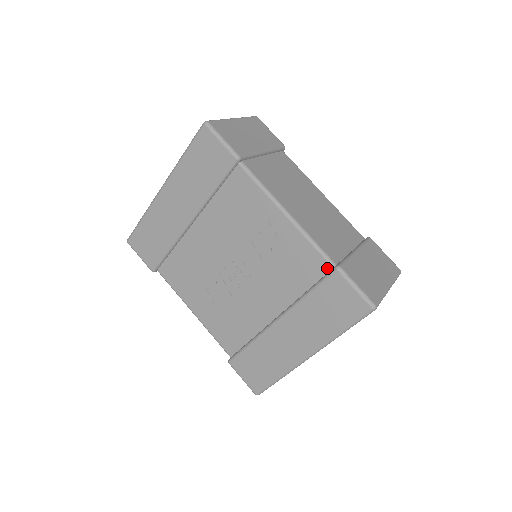
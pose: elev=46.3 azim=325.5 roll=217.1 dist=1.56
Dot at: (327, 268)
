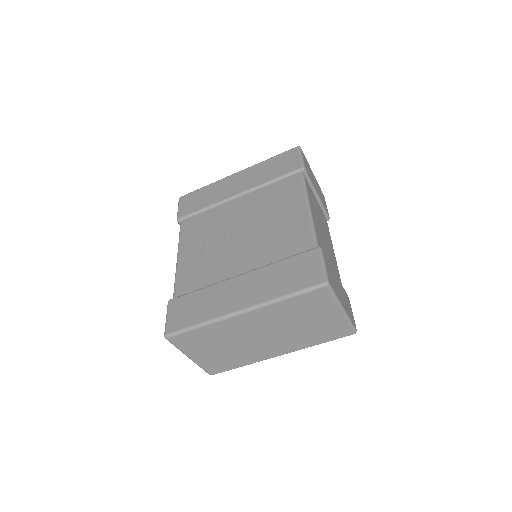
Dot at: (311, 248)
